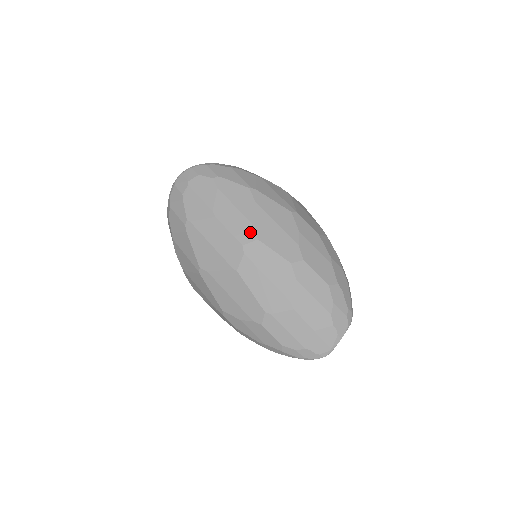
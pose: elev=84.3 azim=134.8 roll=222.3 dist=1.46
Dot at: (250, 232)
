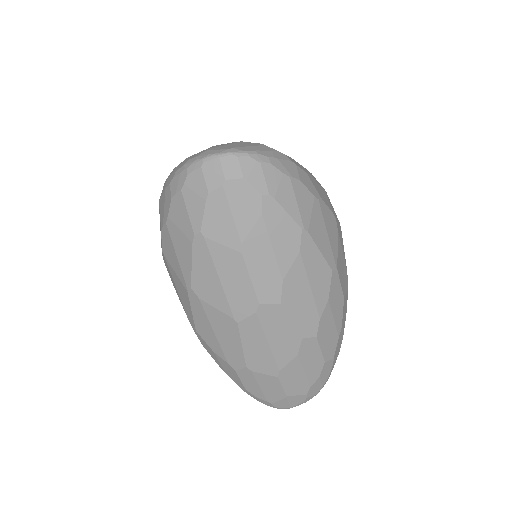
Dot at: (276, 291)
